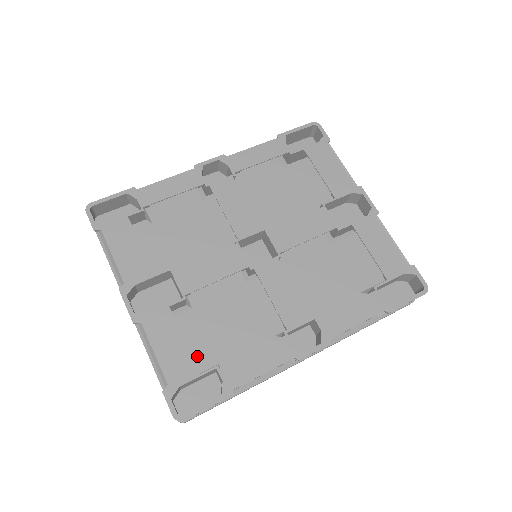
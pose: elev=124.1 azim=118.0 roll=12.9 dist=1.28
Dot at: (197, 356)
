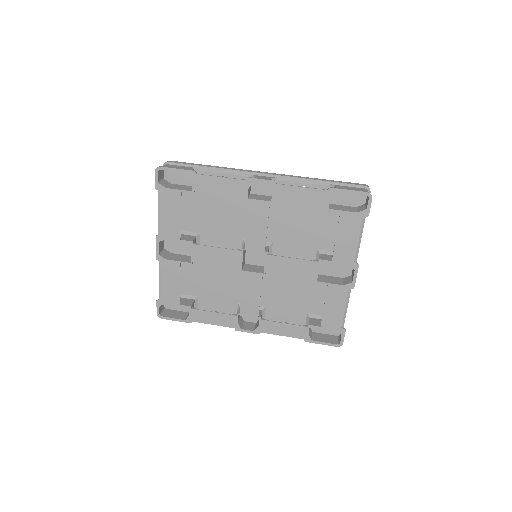
Dot at: (188, 286)
